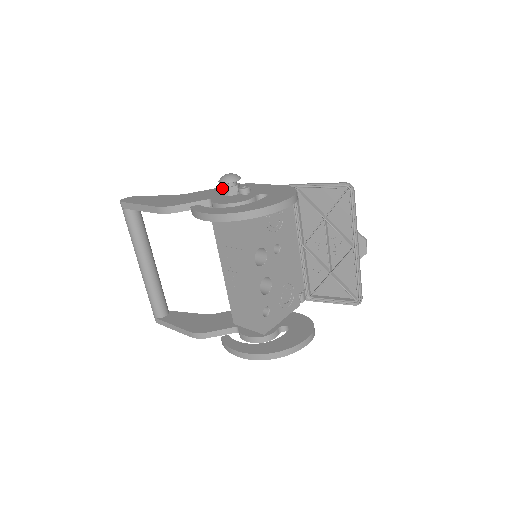
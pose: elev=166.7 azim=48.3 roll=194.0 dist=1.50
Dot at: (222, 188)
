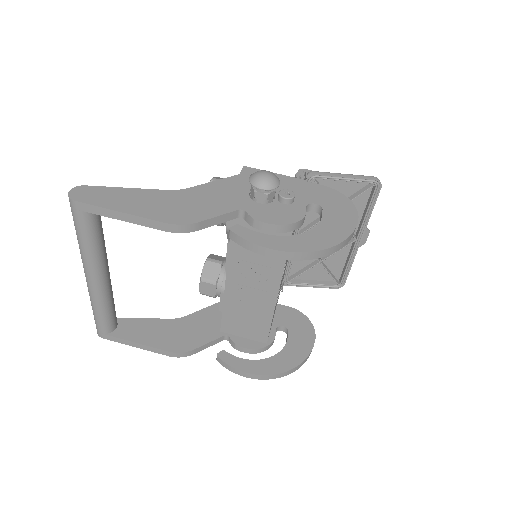
Dot at: (255, 193)
